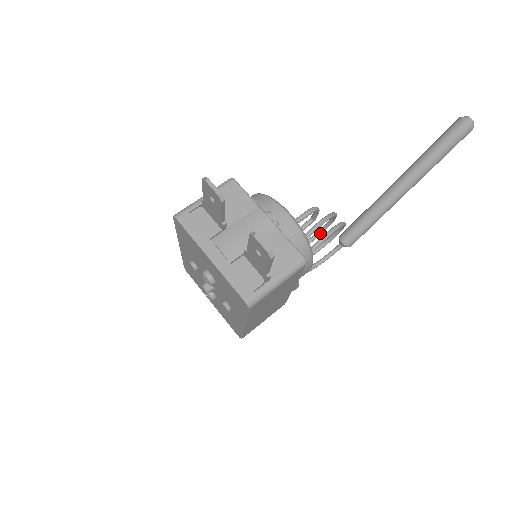
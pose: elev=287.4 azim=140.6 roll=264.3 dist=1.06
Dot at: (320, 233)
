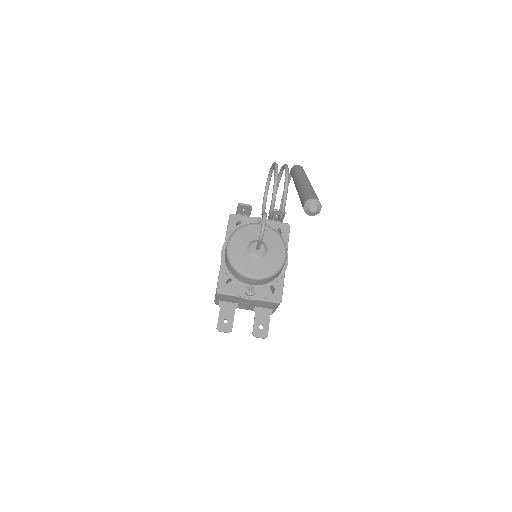
Dot at: occluded
